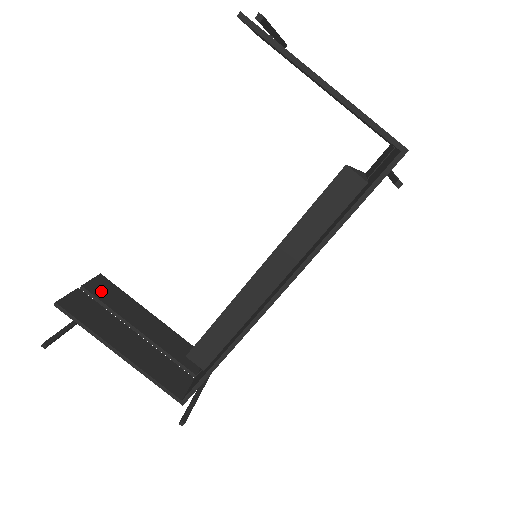
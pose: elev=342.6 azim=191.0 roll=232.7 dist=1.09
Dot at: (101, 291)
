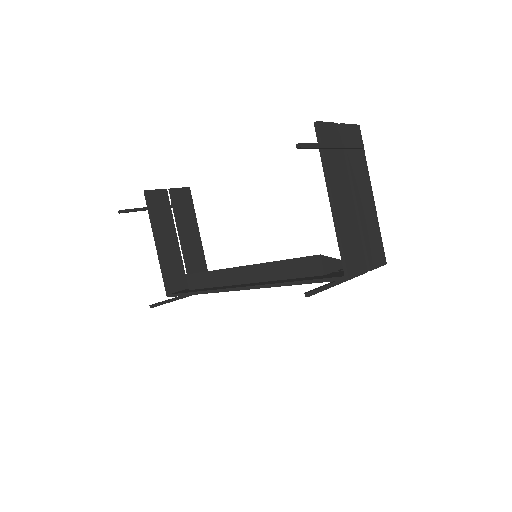
Dot at: (179, 199)
